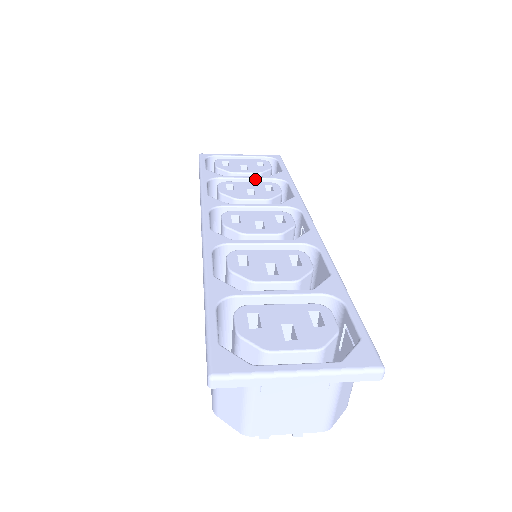
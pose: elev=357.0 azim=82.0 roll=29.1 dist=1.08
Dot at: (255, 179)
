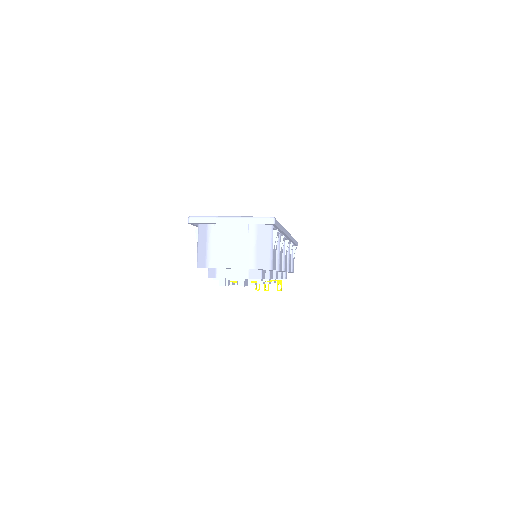
Dot at: occluded
